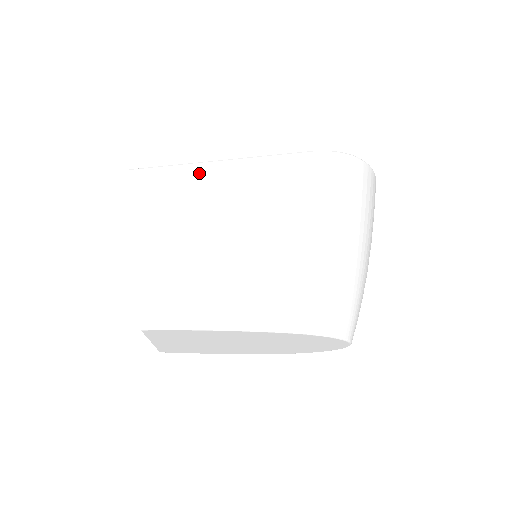
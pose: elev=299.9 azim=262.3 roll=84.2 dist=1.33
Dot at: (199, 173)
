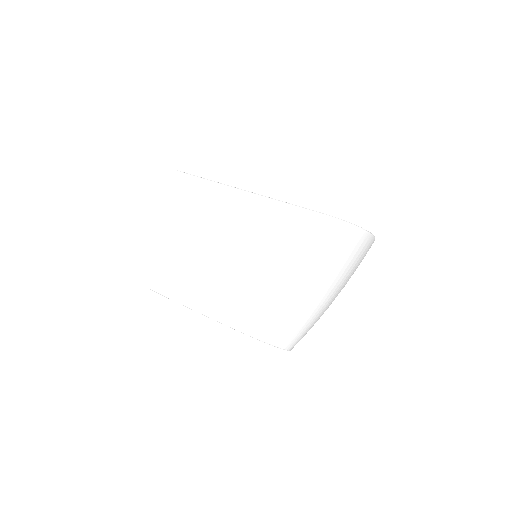
Dot at: (228, 196)
